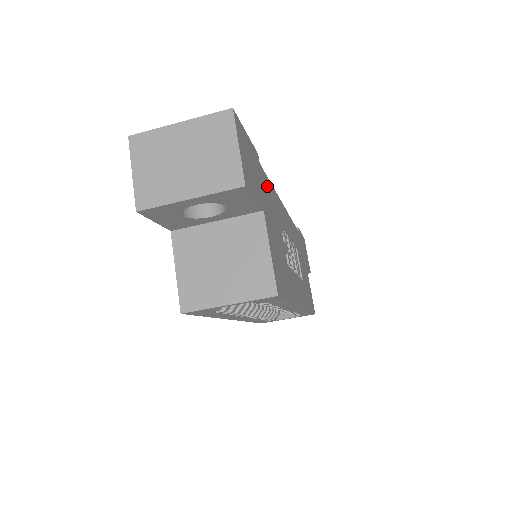
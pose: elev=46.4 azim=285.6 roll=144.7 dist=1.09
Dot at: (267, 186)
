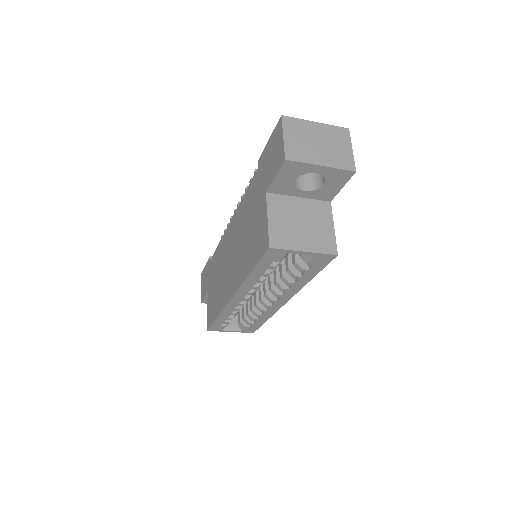
Dot at: occluded
